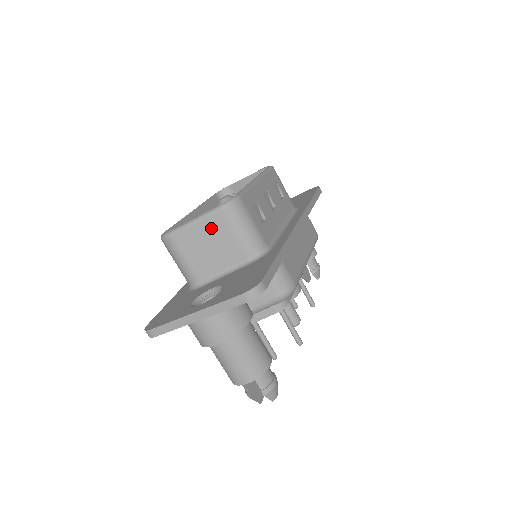
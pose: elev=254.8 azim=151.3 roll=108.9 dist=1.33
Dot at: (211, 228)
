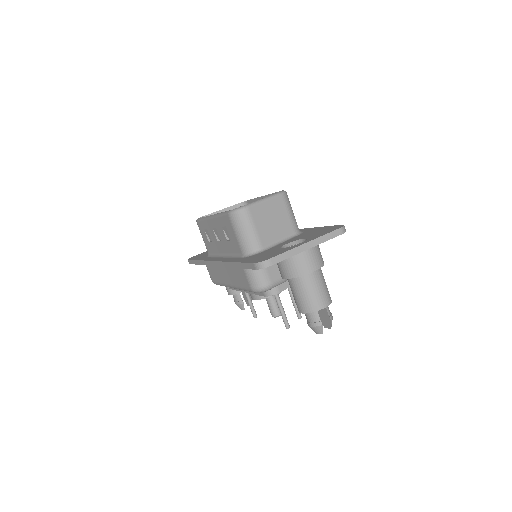
Dot at: (275, 206)
